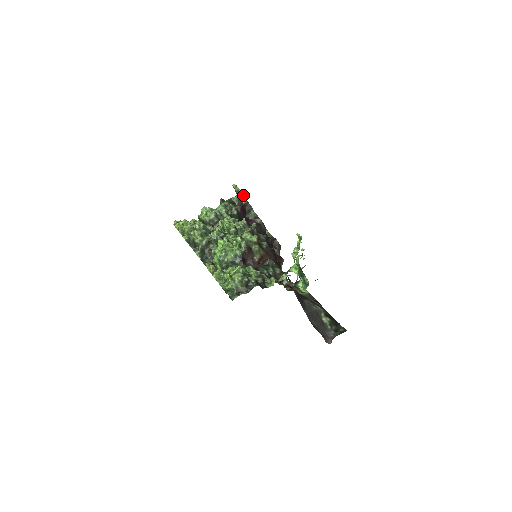
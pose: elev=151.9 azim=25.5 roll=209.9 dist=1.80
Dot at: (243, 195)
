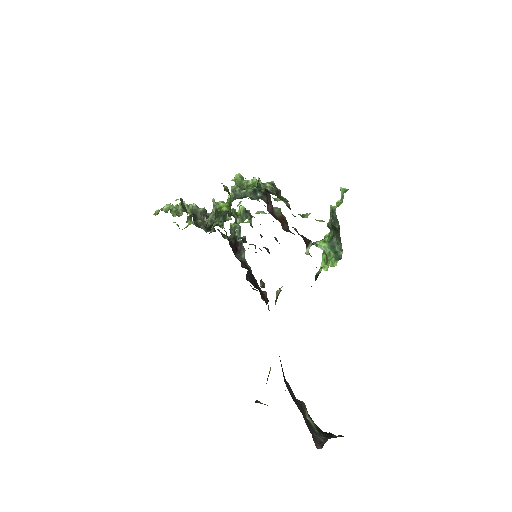
Dot at: (240, 233)
